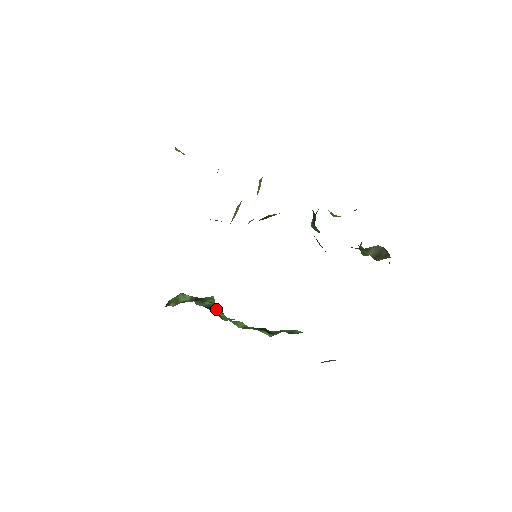
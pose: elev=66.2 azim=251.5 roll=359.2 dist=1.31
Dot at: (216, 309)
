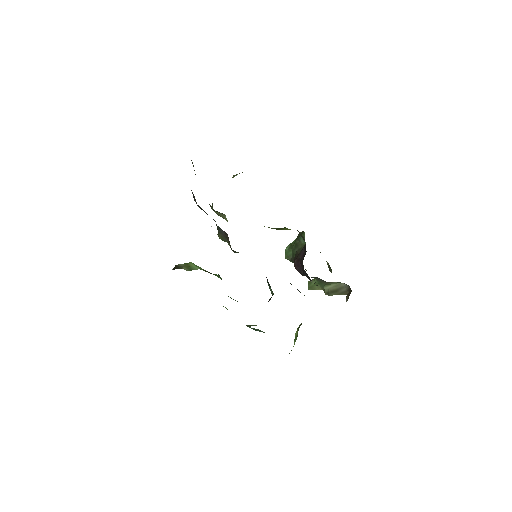
Dot at: occluded
